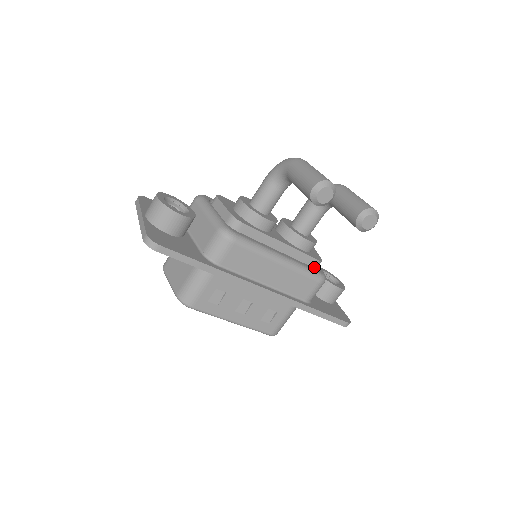
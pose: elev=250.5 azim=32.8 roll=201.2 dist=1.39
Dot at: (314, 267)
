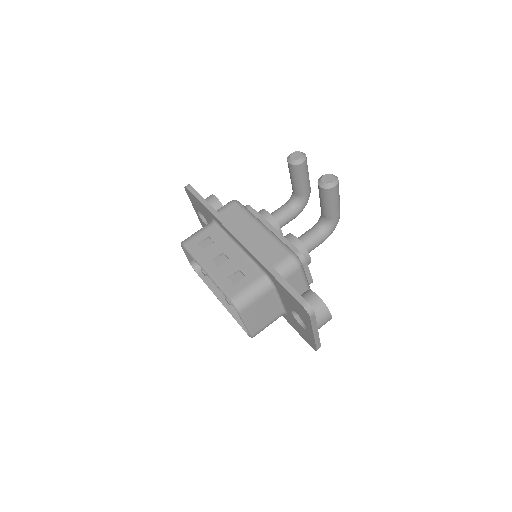
Dot at: occluded
